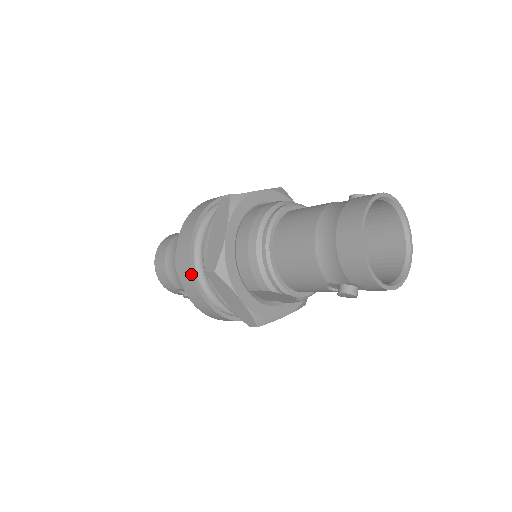
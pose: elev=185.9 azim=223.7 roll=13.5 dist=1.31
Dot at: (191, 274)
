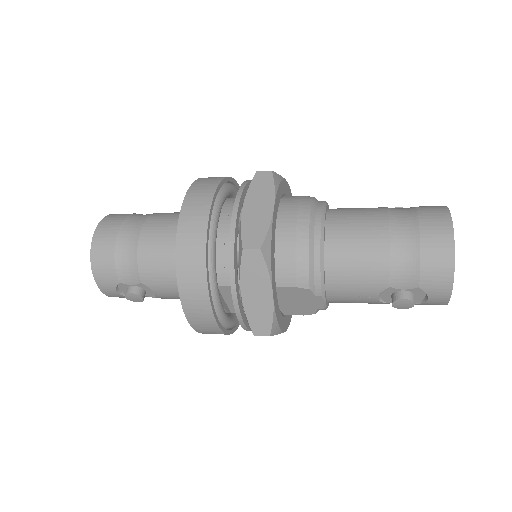
Dot at: (203, 252)
